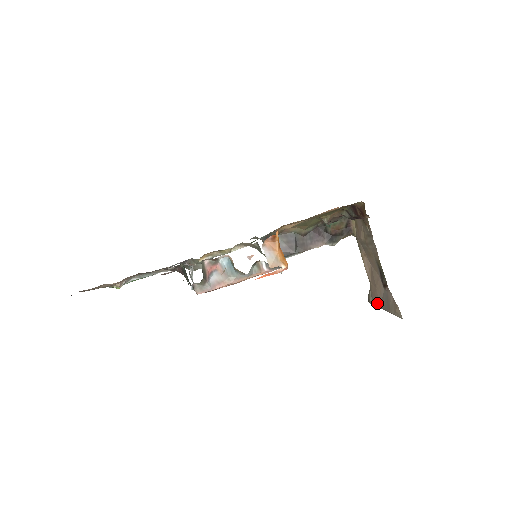
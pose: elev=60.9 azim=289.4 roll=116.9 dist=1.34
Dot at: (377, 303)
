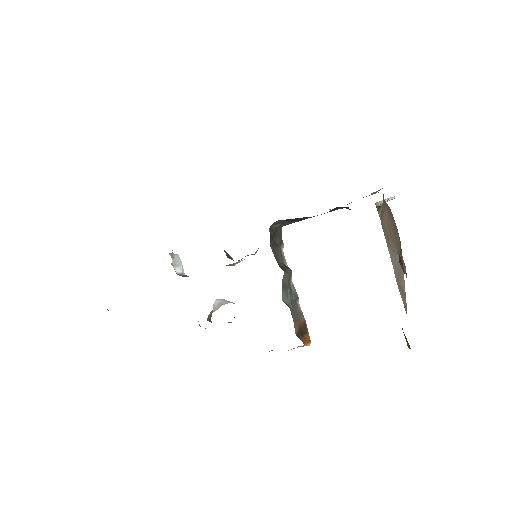
Dot at: (386, 241)
